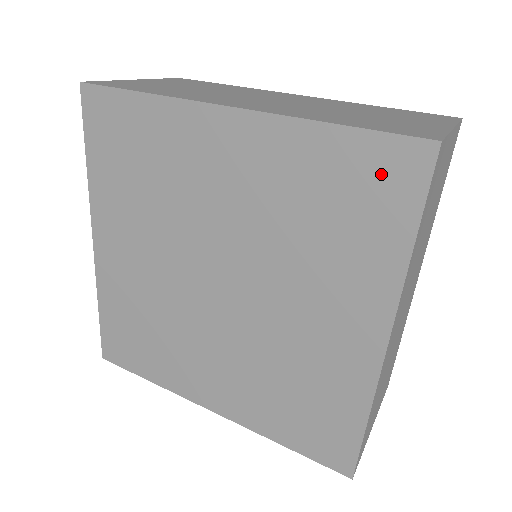
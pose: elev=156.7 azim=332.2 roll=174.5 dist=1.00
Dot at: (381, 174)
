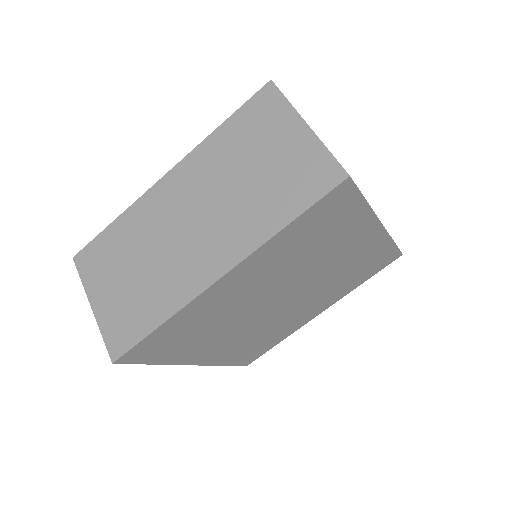
Dot at: (330, 208)
